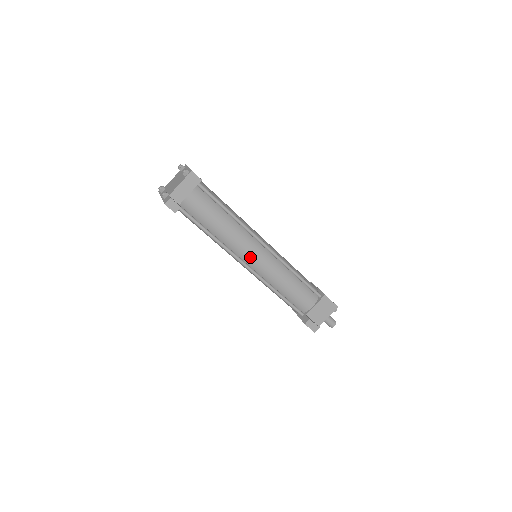
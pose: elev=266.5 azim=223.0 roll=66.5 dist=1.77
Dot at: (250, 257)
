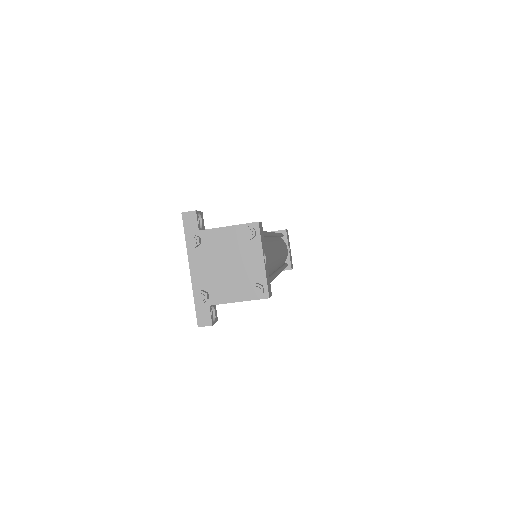
Dot at: occluded
